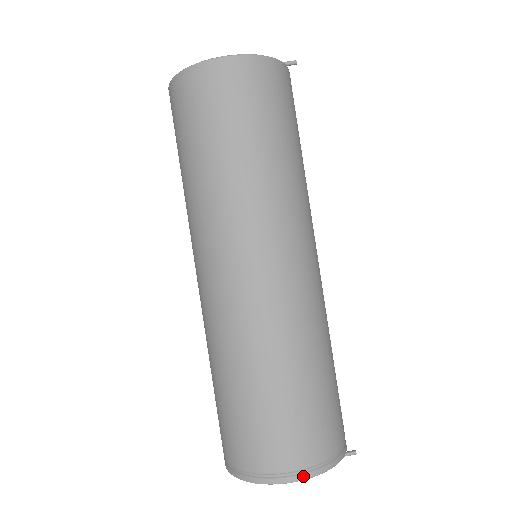
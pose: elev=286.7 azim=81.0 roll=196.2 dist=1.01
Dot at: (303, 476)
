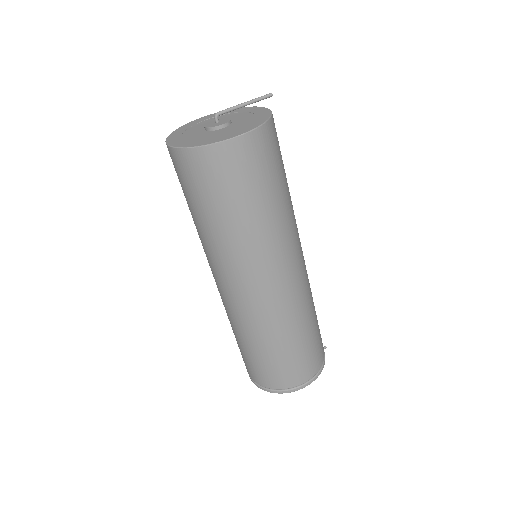
Dot at: (310, 382)
